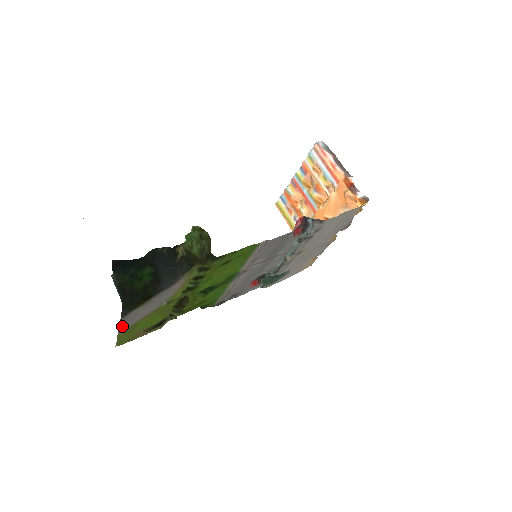
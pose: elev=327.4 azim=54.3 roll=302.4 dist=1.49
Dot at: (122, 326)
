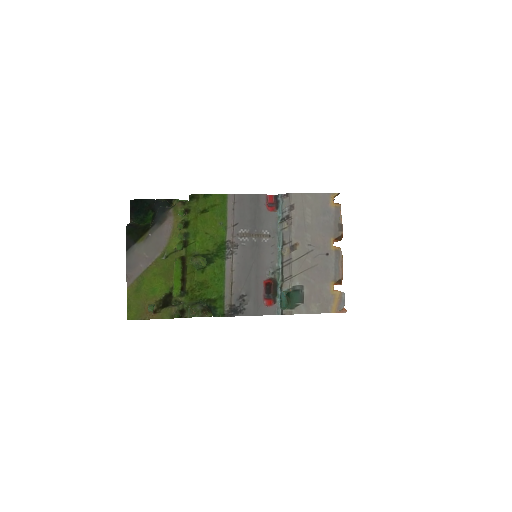
Dot at: (129, 271)
